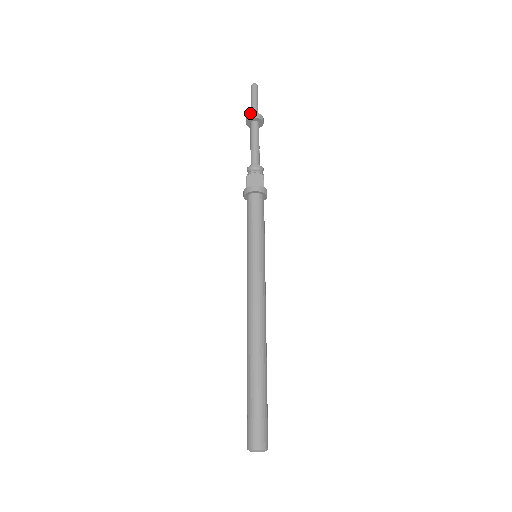
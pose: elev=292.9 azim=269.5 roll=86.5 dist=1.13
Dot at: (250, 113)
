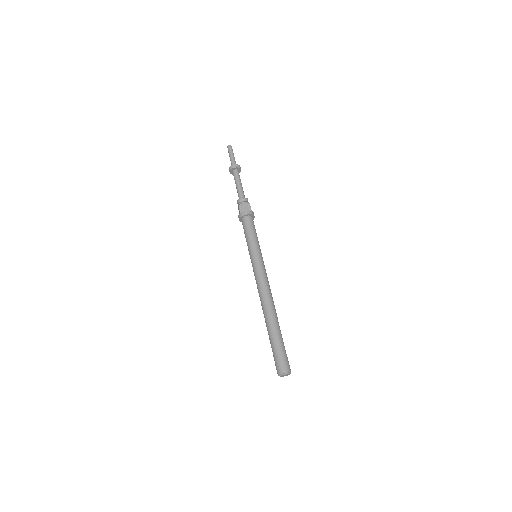
Dot at: (231, 165)
